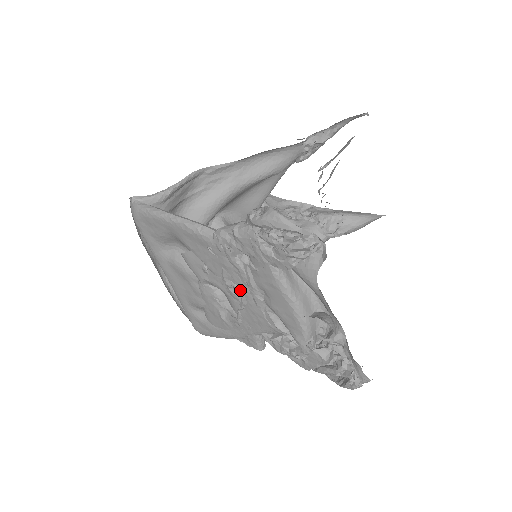
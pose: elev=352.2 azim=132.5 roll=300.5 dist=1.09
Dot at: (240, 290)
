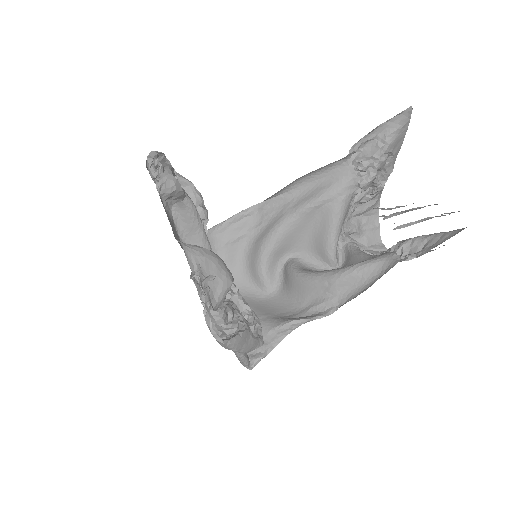
Dot at: occluded
